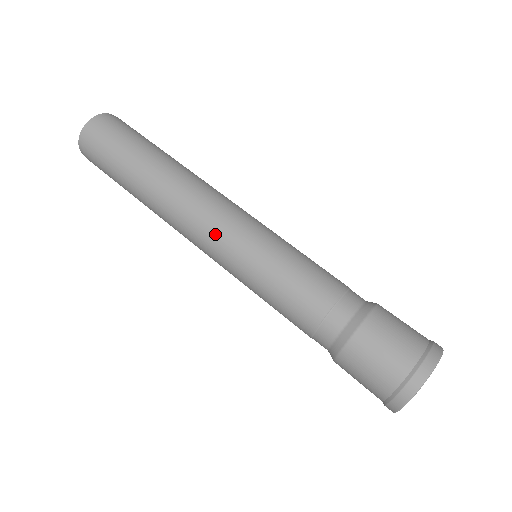
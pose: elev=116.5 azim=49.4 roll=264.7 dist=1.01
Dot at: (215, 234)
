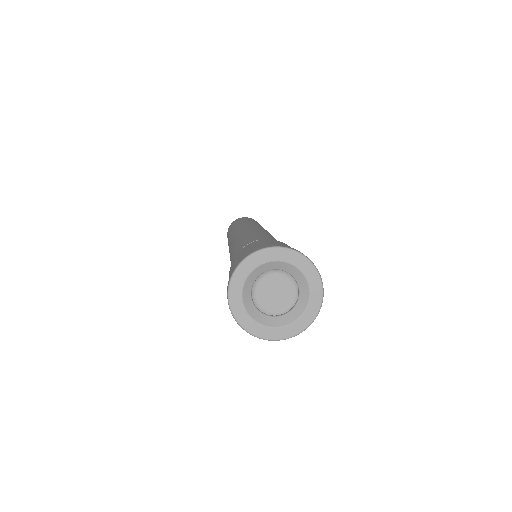
Dot at: occluded
